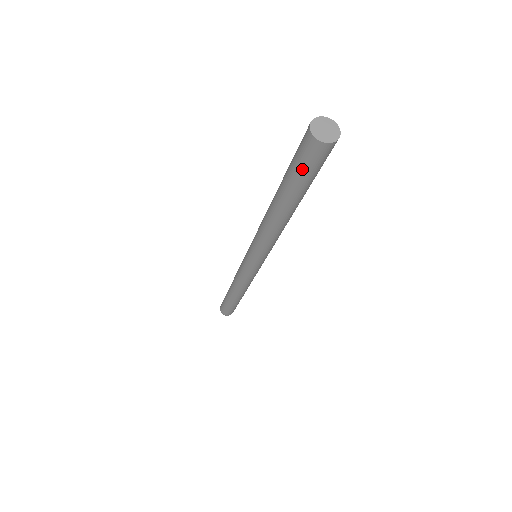
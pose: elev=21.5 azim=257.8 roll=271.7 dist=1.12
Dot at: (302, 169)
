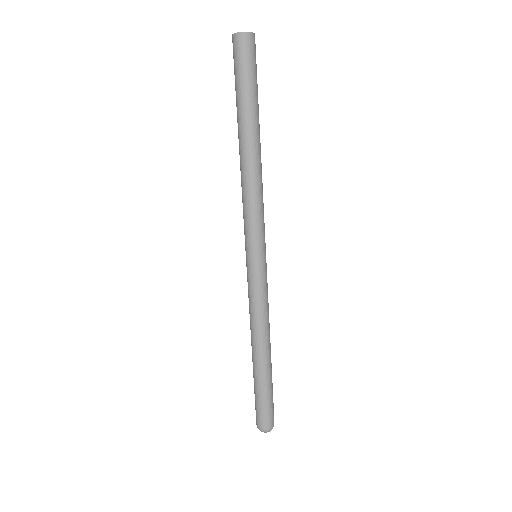
Dot at: (239, 72)
